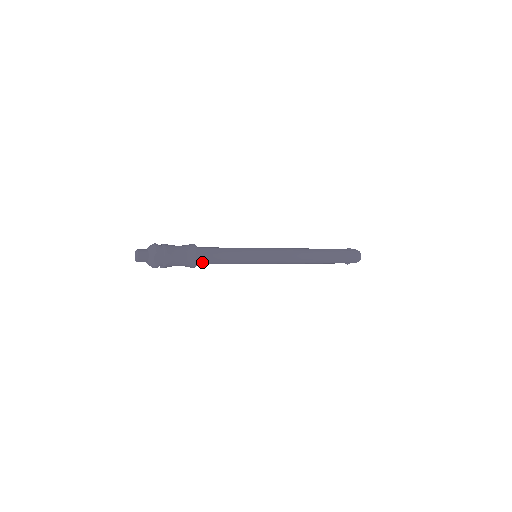
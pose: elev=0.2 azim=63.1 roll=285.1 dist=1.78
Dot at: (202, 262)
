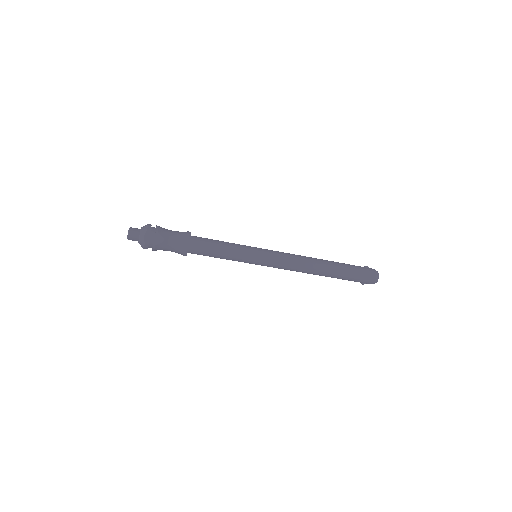
Dot at: (195, 250)
